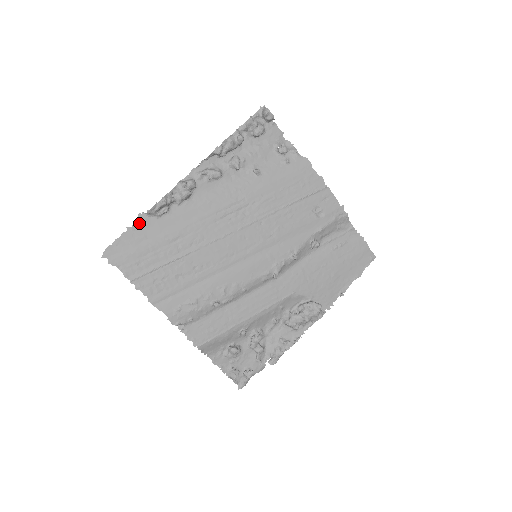
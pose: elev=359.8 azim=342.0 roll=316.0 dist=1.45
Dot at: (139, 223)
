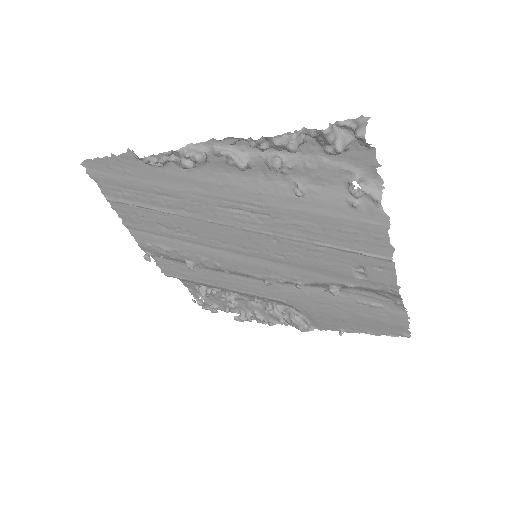
Dot at: (127, 157)
